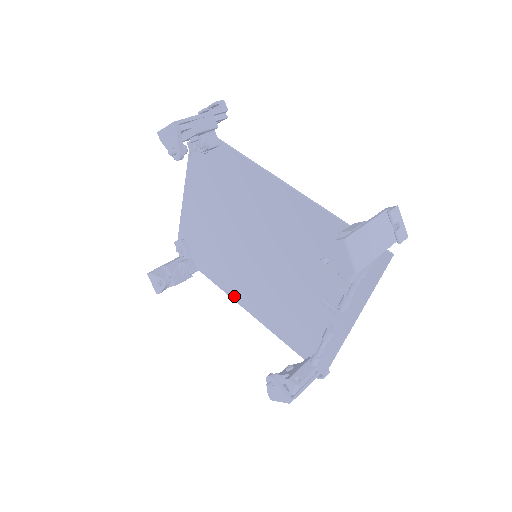
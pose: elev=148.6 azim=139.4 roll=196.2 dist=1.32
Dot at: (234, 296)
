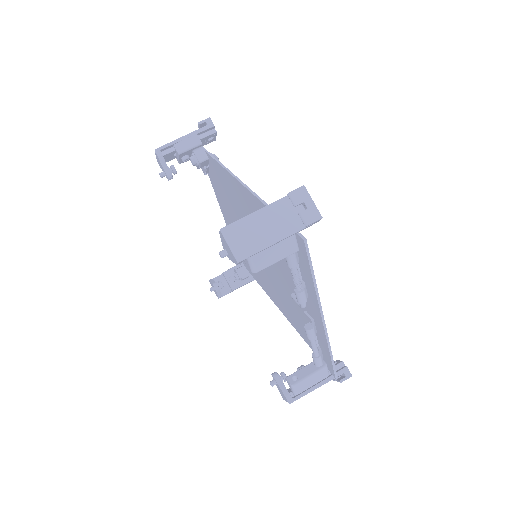
Dot at: (271, 297)
